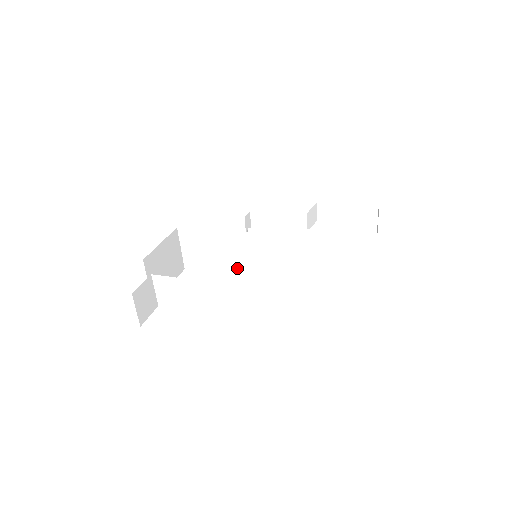
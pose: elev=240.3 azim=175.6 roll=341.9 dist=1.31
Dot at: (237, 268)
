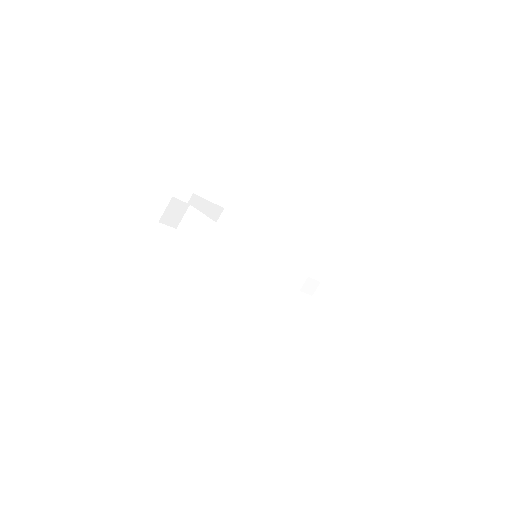
Dot at: (239, 256)
